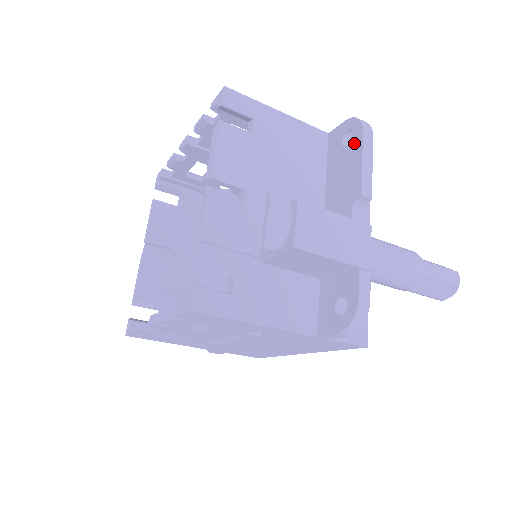
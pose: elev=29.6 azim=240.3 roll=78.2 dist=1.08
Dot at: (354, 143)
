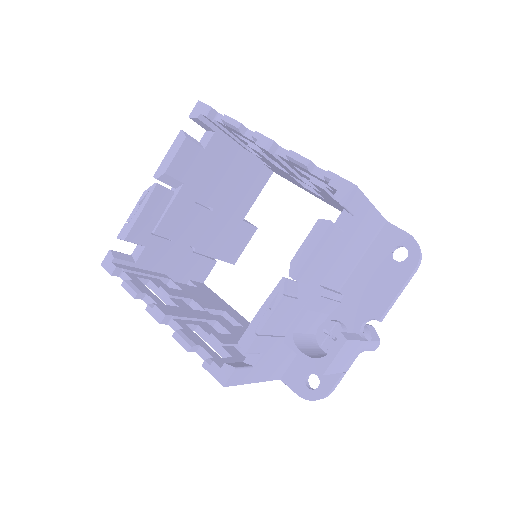
Dot at: (402, 268)
